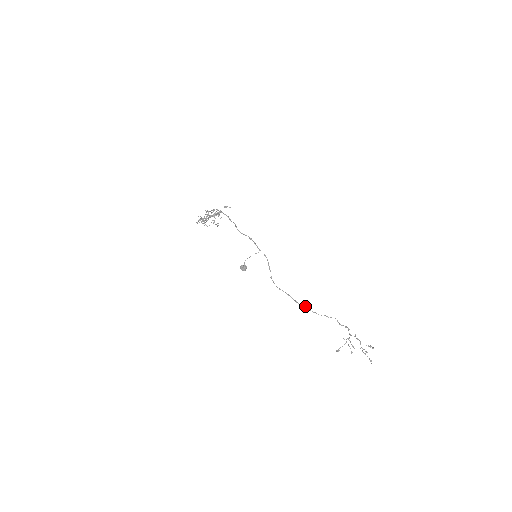
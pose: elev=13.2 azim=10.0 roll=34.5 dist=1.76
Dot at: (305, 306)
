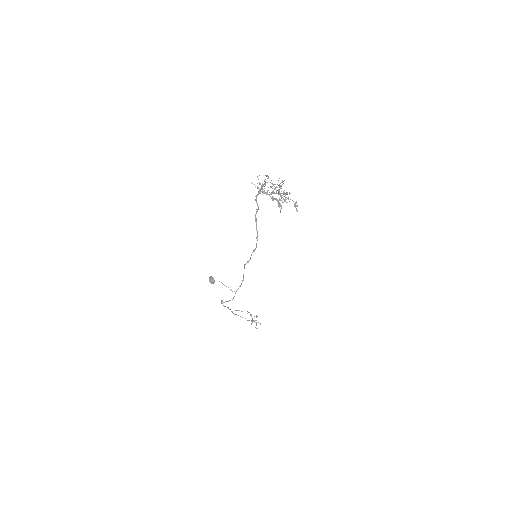
Dot at: (231, 311)
